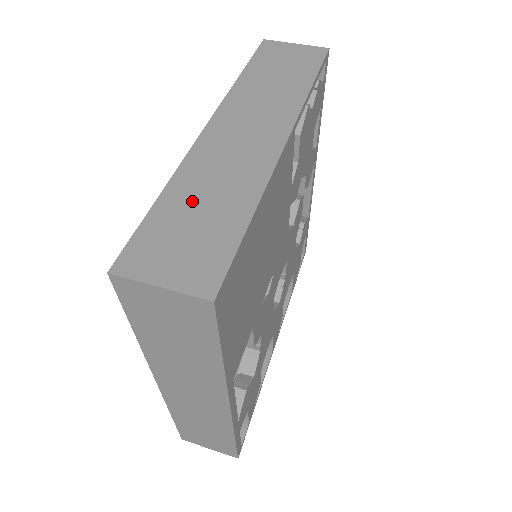
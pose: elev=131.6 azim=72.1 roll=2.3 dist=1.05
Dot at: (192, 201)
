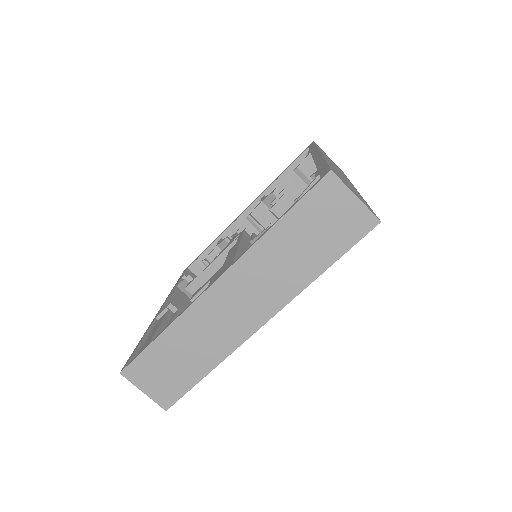
Dot at: (178, 348)
